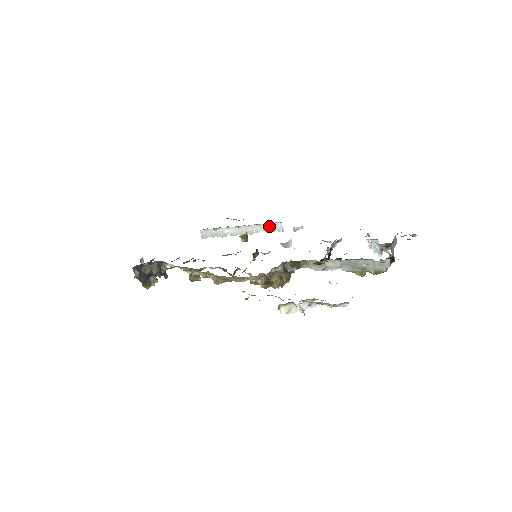
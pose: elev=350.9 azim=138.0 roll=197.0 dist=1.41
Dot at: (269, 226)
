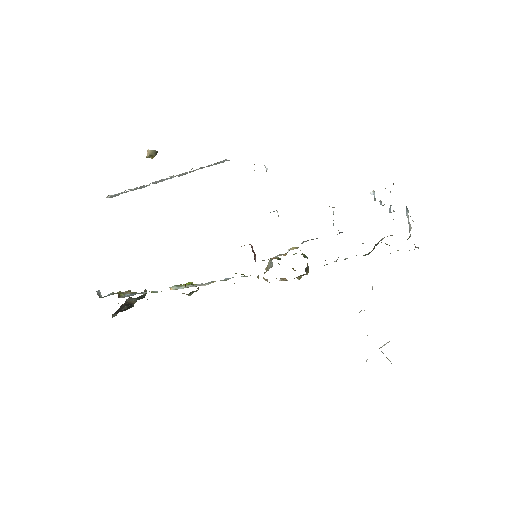
Dot at: (209, 166)
